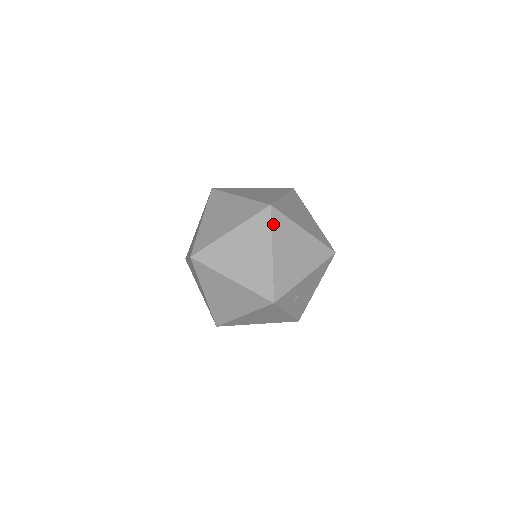
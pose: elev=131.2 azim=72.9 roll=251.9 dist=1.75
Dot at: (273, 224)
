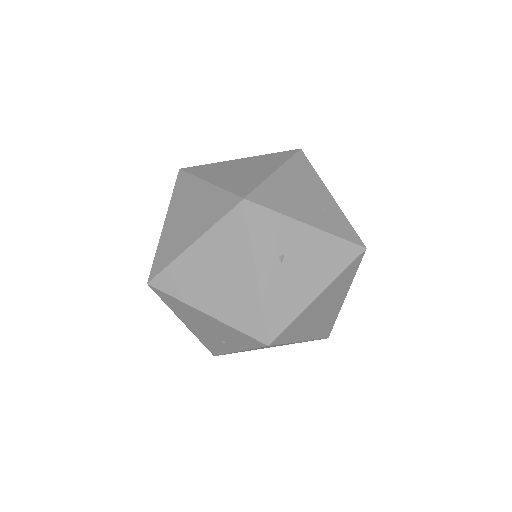
Dot at: (294, 159)
